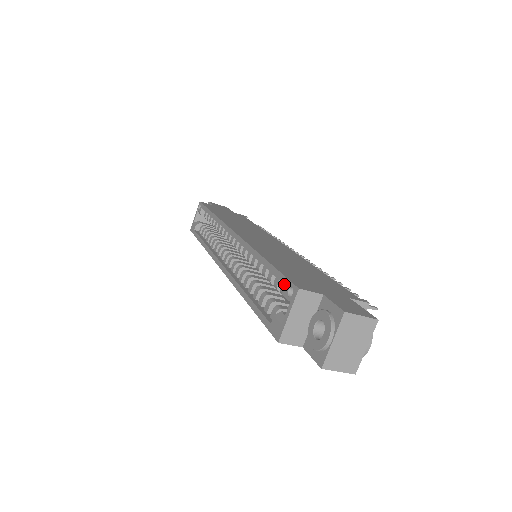
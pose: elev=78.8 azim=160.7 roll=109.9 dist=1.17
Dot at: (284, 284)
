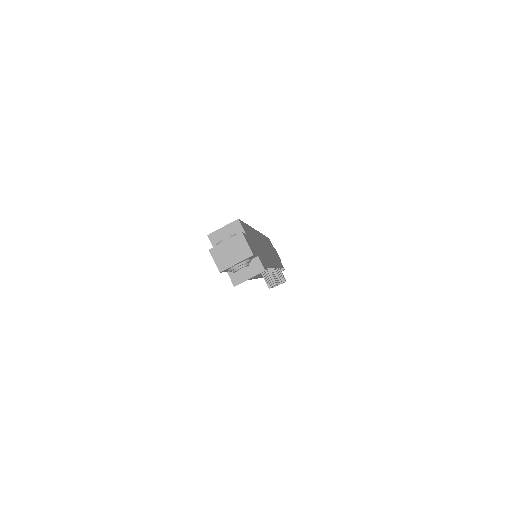
Dot at: occluded
